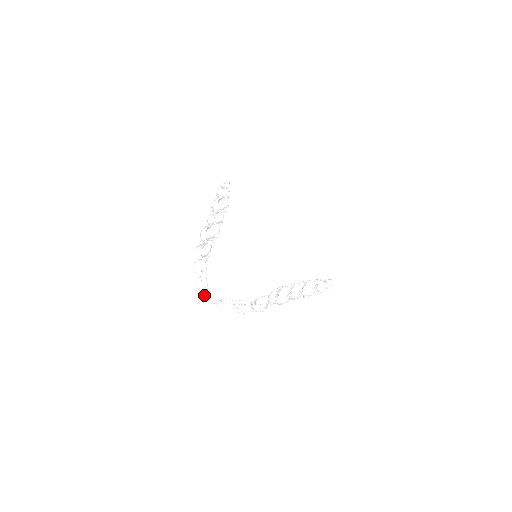
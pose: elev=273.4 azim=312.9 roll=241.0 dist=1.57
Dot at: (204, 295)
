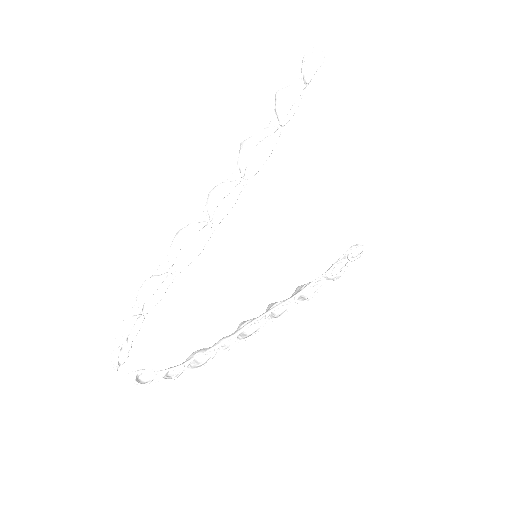
Dot at: (116, 369)
